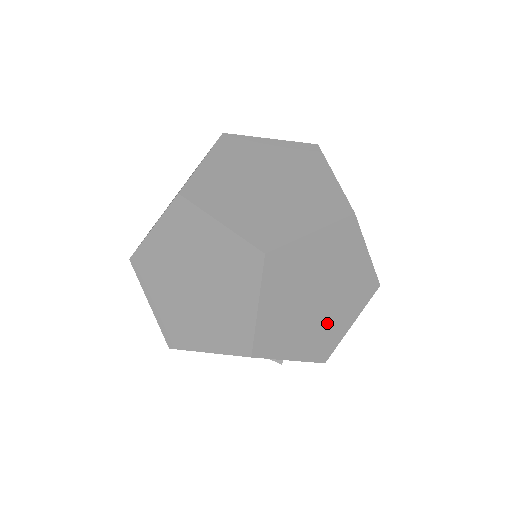
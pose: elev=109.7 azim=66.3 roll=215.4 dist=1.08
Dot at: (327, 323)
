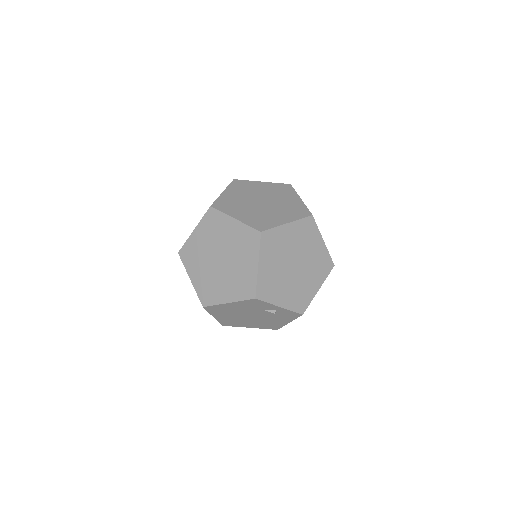
Dot at: (302, 285)
